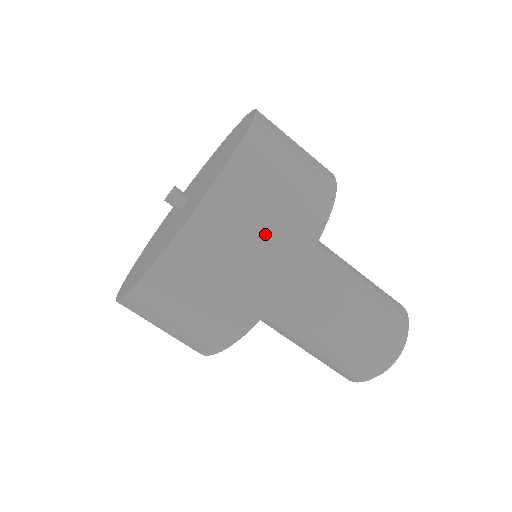
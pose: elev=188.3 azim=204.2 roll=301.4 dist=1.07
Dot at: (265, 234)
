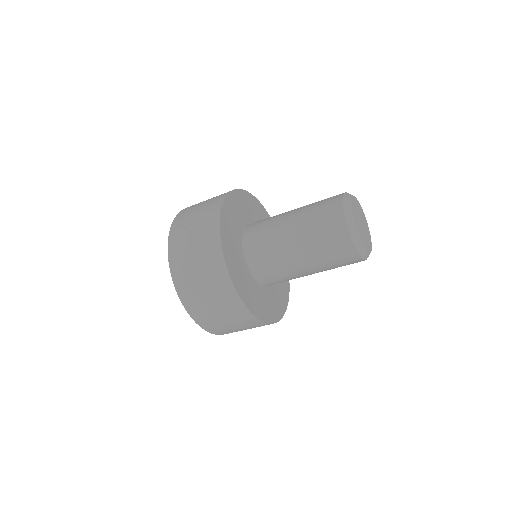
Dot at: (197, 232)
